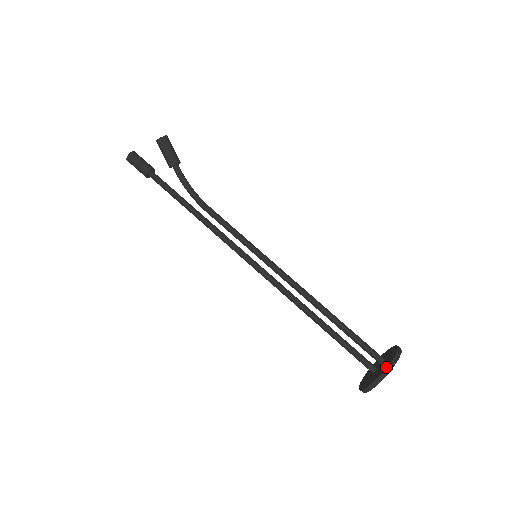
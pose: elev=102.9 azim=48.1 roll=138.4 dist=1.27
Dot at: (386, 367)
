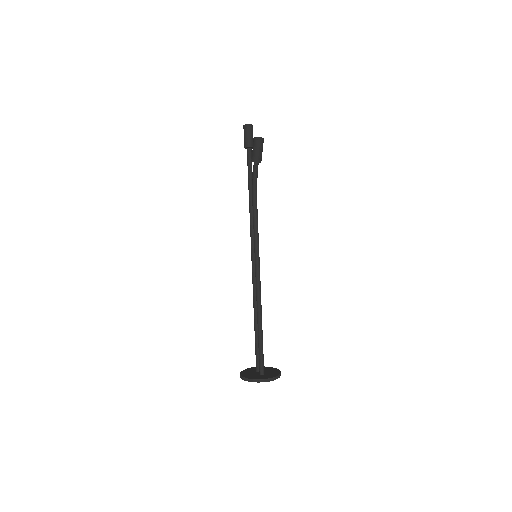
Dot at: (252, 378)
